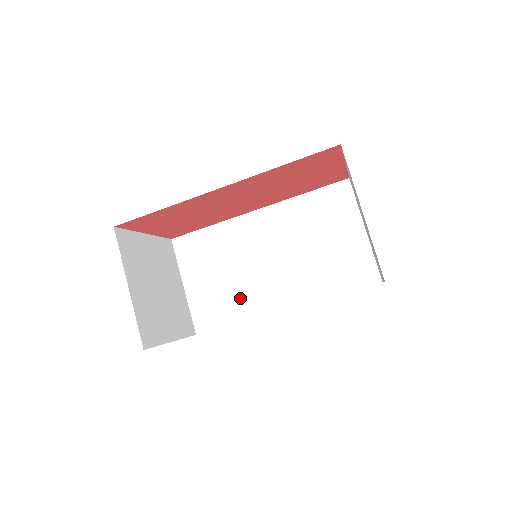
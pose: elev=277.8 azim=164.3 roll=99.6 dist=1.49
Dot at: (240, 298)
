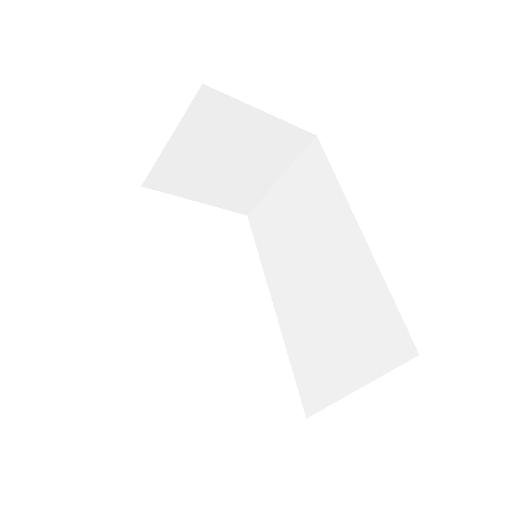
Dot at: (276, 248)
